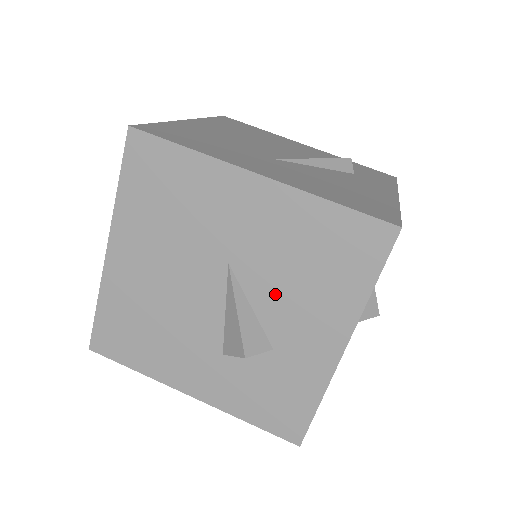
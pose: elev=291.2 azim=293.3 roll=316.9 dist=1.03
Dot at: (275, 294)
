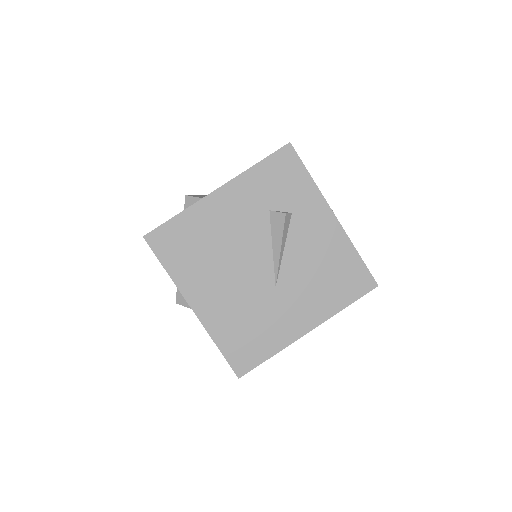
Dot at: occluded
